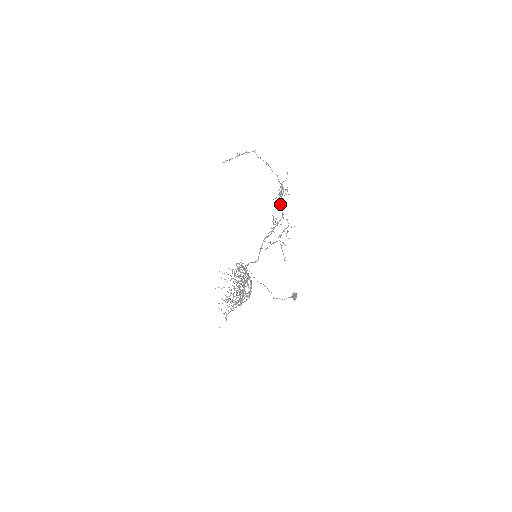
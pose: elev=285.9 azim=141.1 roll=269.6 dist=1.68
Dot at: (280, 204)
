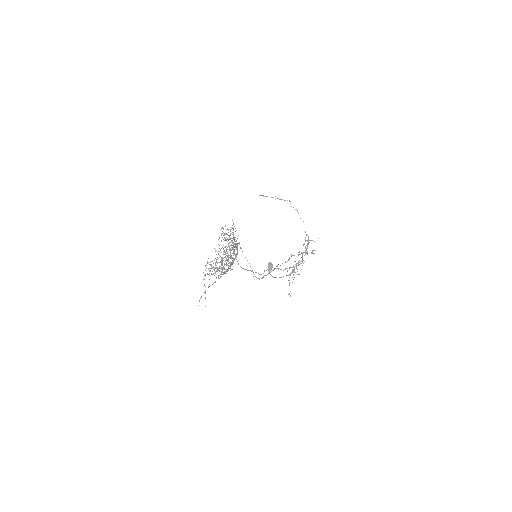
Dot at: (302, 254)
